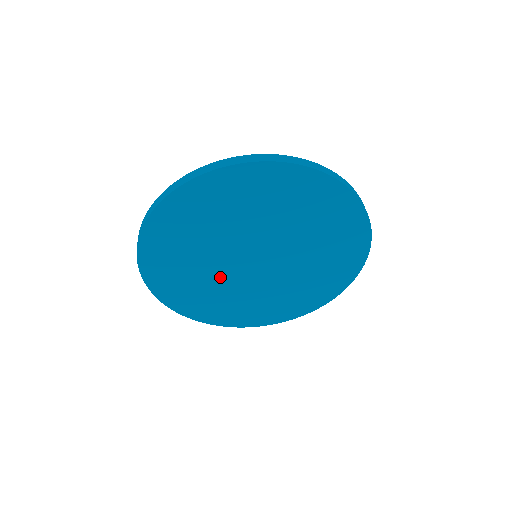
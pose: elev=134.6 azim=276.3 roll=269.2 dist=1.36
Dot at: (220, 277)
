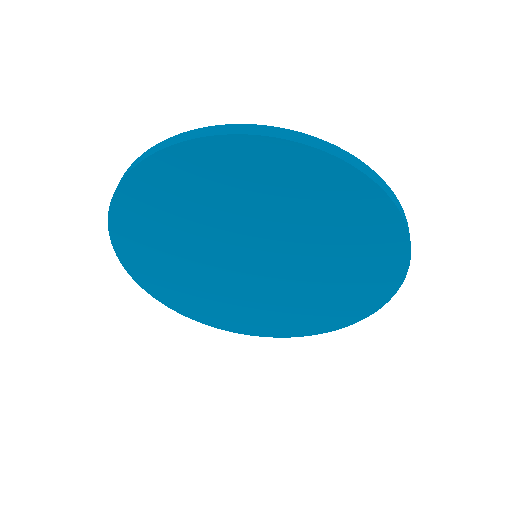
Dot at: (215, 277)
